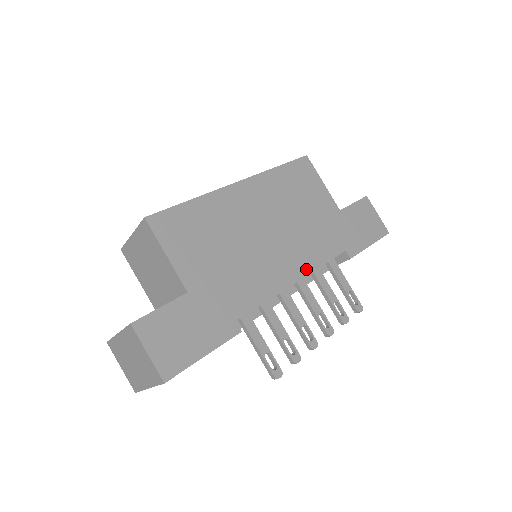
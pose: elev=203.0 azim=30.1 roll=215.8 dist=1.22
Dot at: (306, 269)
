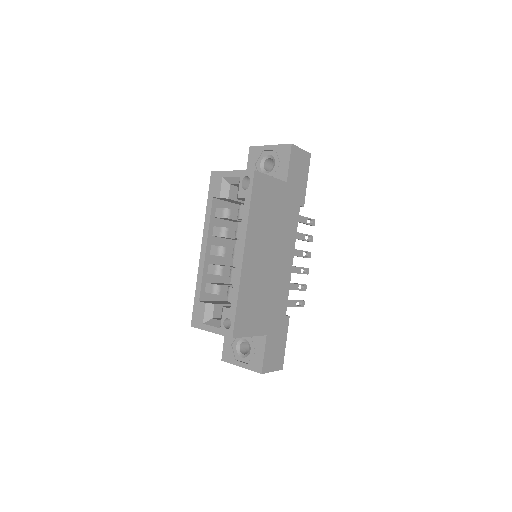
Dot at: (292, 248)
